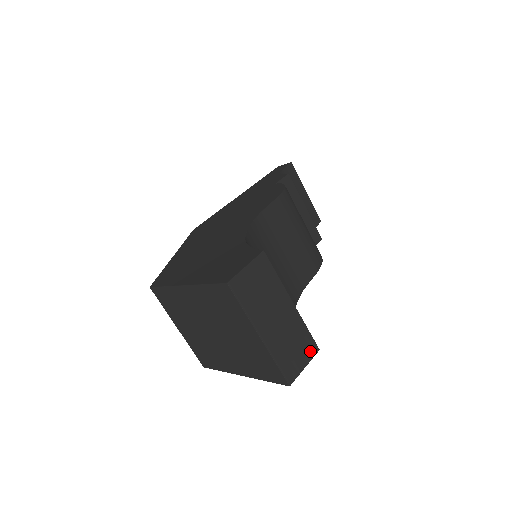
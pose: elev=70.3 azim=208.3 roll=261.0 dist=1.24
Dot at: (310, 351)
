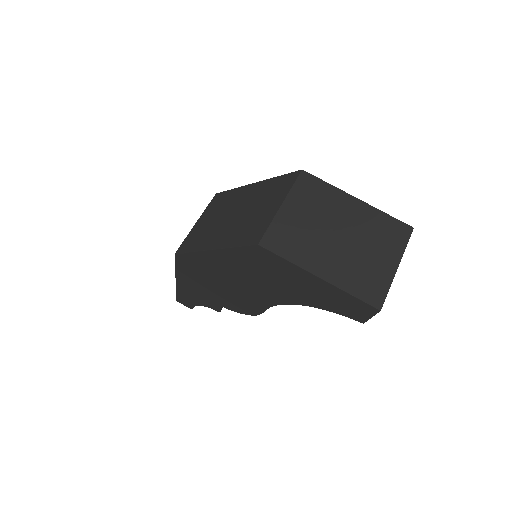
Dot at: occluded
